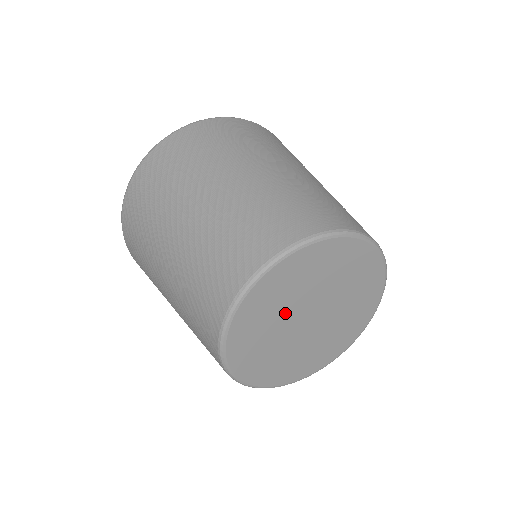
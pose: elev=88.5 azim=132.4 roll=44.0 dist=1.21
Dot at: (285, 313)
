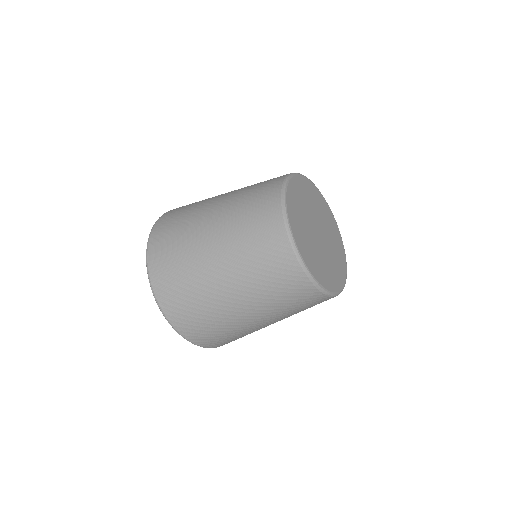
Dot at: (306, 221)
